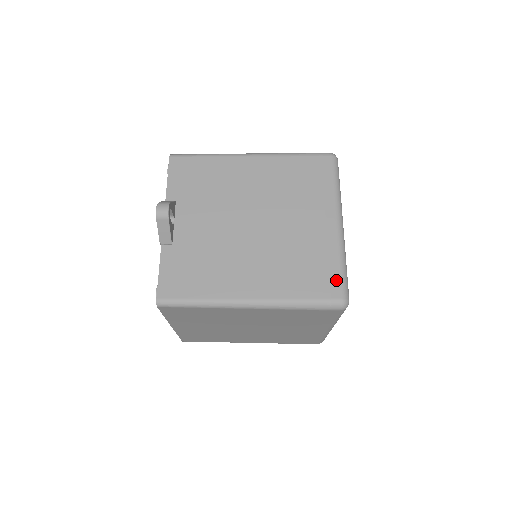
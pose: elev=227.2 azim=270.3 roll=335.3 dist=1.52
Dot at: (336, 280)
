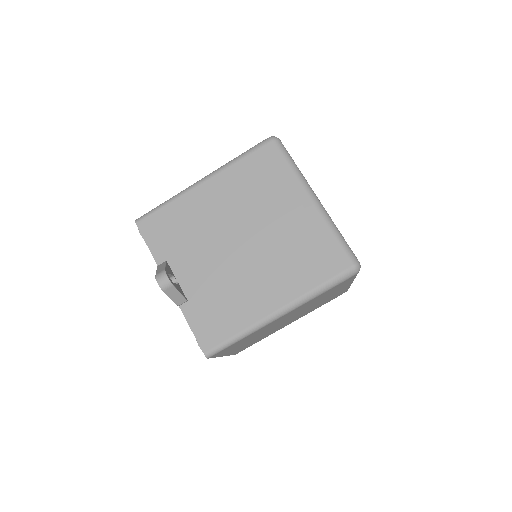
Dot at: (339, 252)
